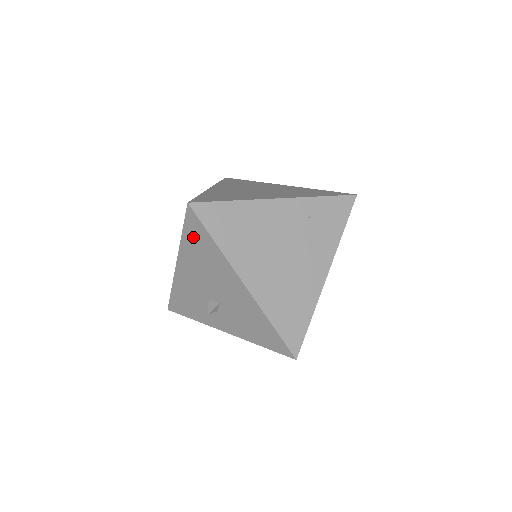
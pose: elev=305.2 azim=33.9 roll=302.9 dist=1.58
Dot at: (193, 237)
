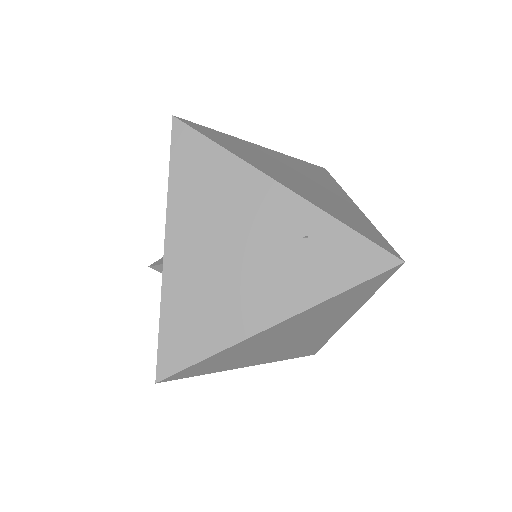
Dot at: occluded
